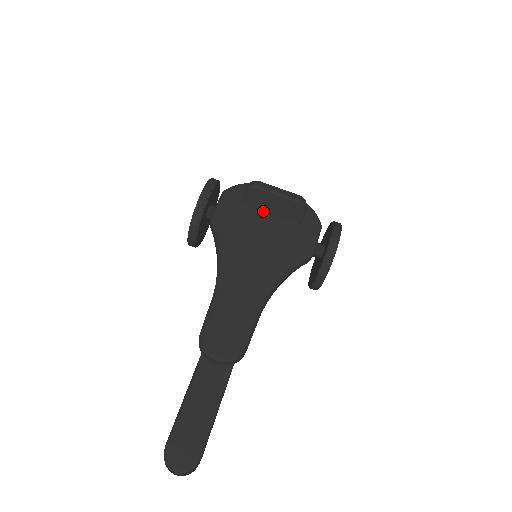
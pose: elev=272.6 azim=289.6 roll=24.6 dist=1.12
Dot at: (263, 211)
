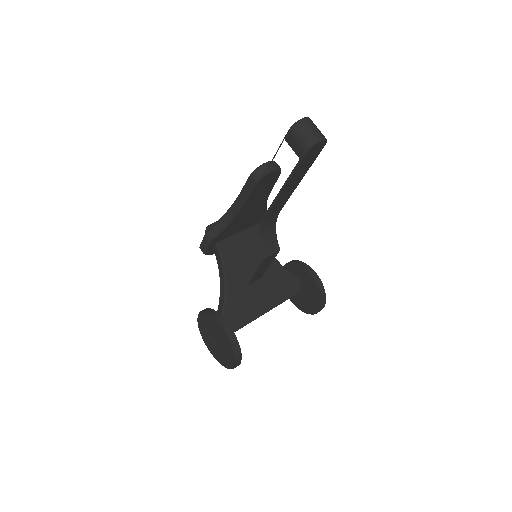
Dot at: occluded
